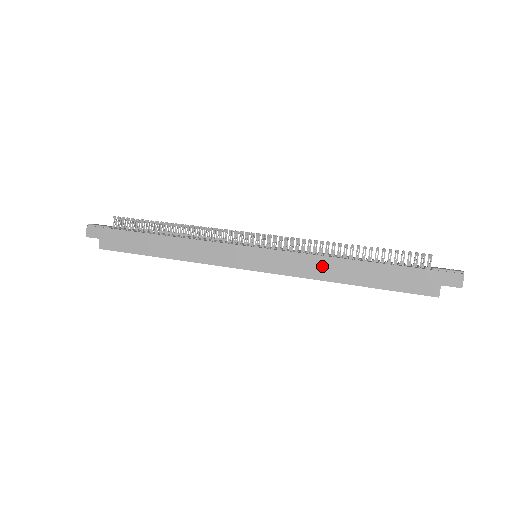
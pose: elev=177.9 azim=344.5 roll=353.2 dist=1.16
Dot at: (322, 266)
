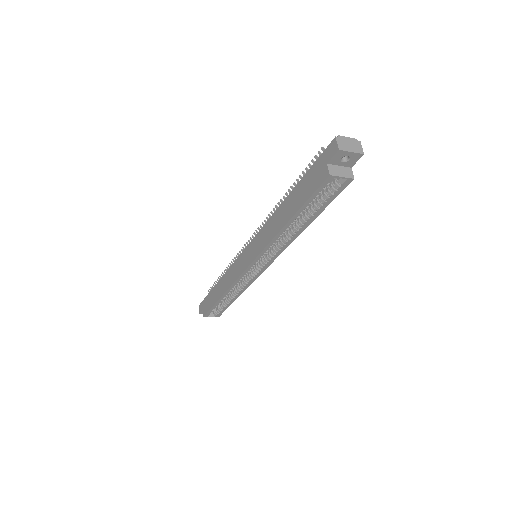
Dot at: (271, 226)
